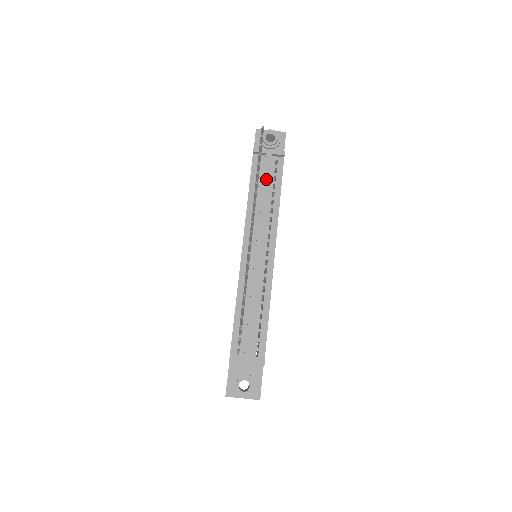
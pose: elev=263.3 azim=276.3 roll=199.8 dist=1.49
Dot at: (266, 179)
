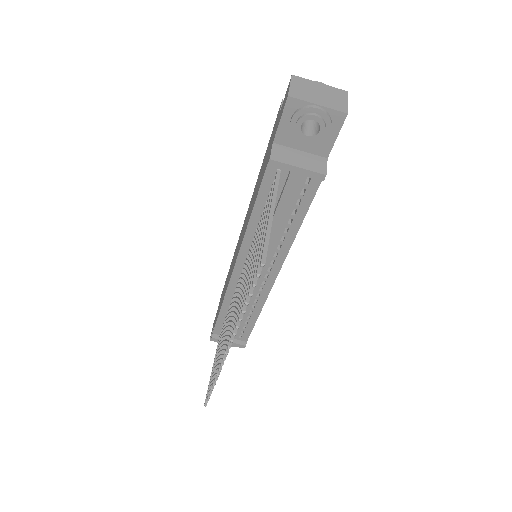
Dot at: (282, 208)
